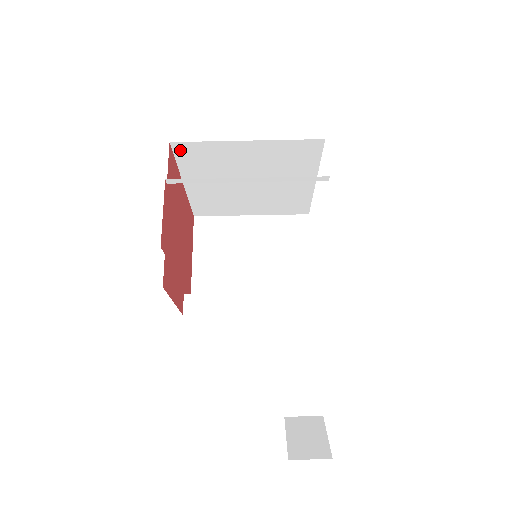
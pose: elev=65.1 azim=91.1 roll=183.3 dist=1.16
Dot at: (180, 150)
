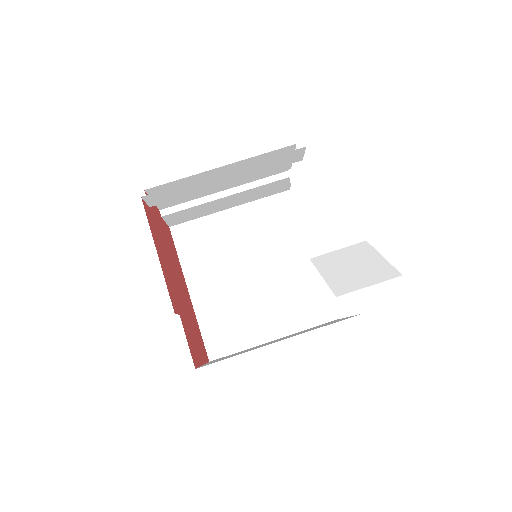
Dot at: (179, 236)
